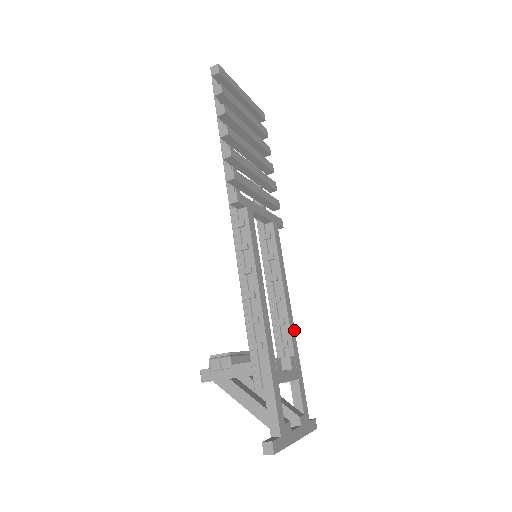
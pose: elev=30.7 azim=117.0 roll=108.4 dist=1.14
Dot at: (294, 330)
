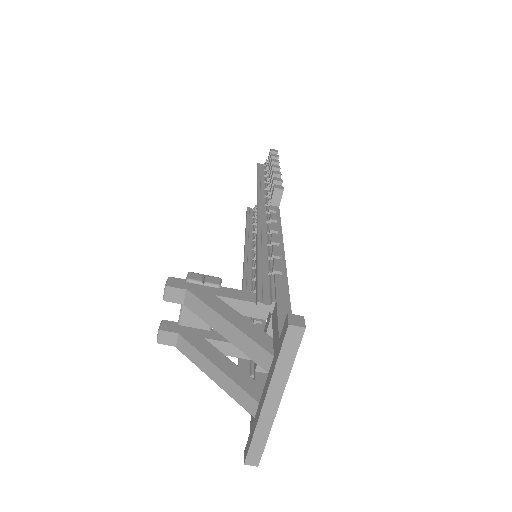
Dot at: occluded
